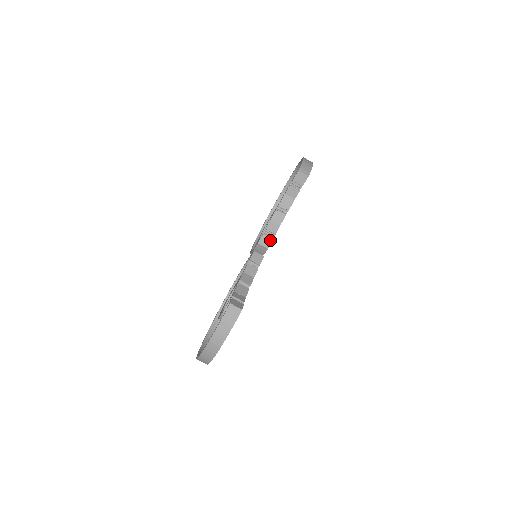
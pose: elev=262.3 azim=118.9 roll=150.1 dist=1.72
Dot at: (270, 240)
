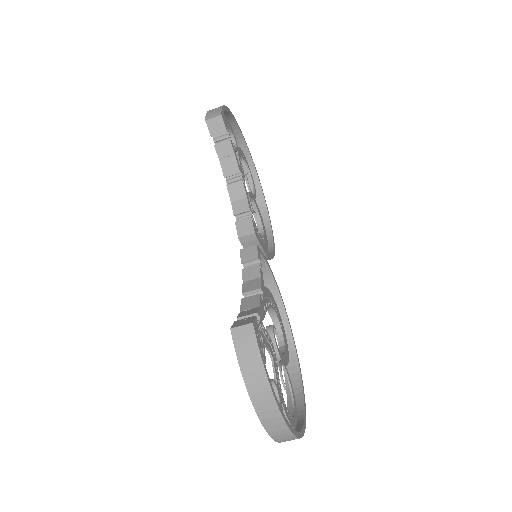
Dot at: (249, 222)
